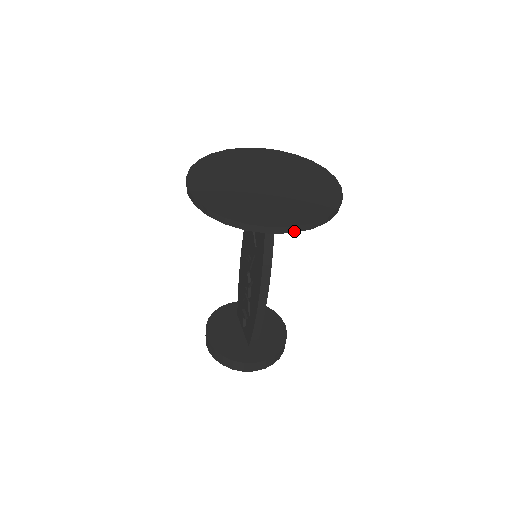
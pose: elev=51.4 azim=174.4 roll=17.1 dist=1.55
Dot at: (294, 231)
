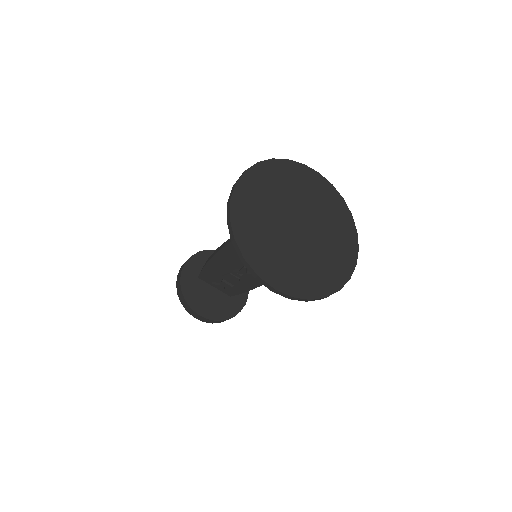
Dot at: occluded
